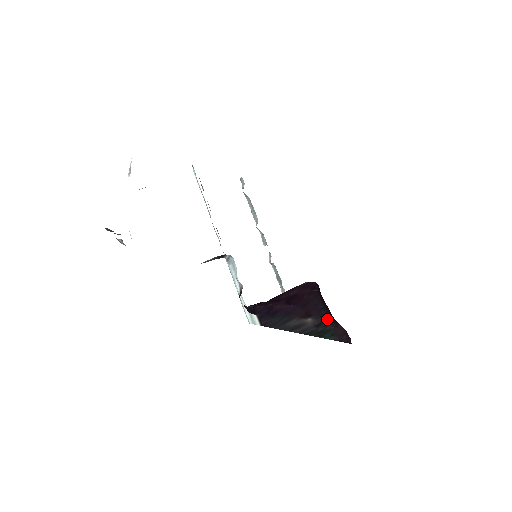
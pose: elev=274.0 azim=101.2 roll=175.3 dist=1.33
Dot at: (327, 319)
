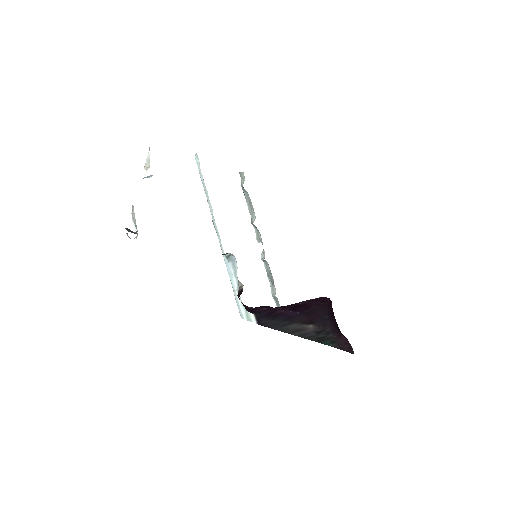
Dot at: (330, 328)
